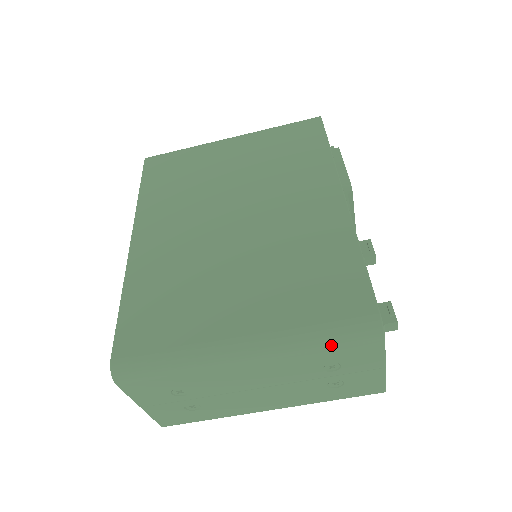
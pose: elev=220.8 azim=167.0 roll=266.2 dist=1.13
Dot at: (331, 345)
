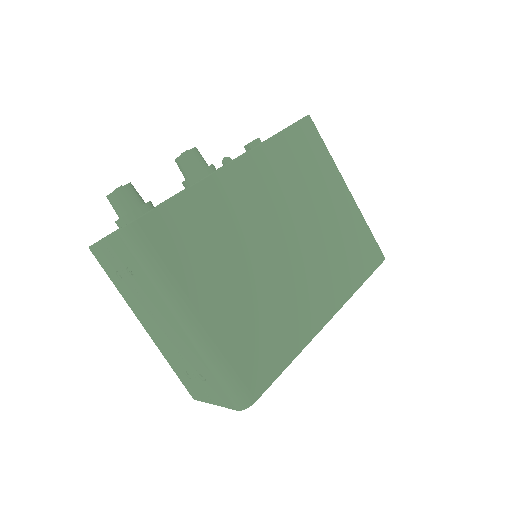
Dot at: (219, 380)
